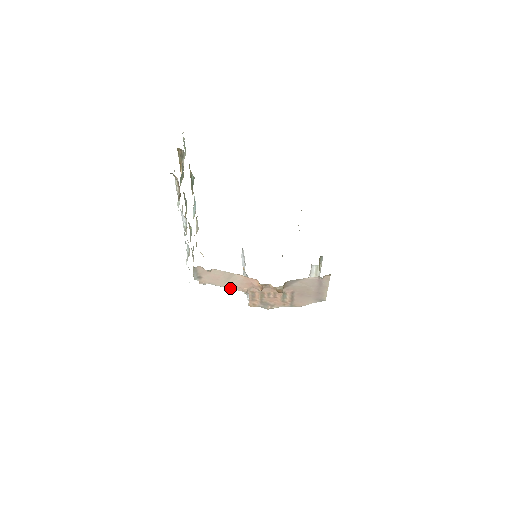
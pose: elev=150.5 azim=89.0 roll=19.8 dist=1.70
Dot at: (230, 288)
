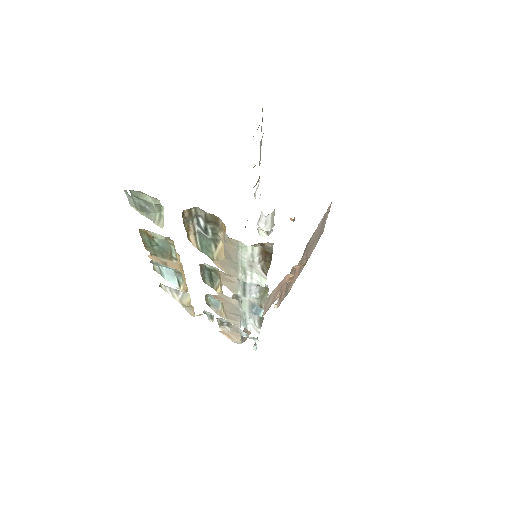
Dot at: (266, 311)
